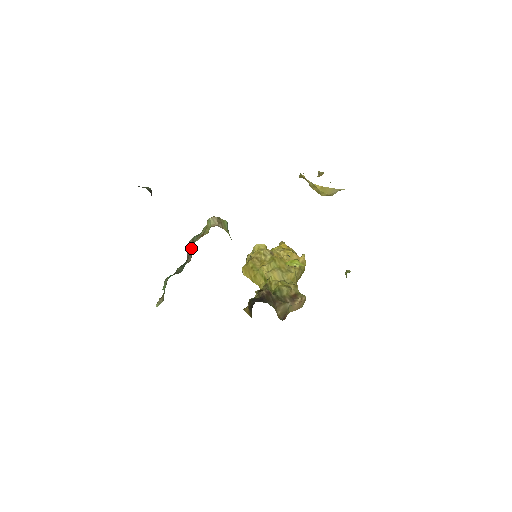
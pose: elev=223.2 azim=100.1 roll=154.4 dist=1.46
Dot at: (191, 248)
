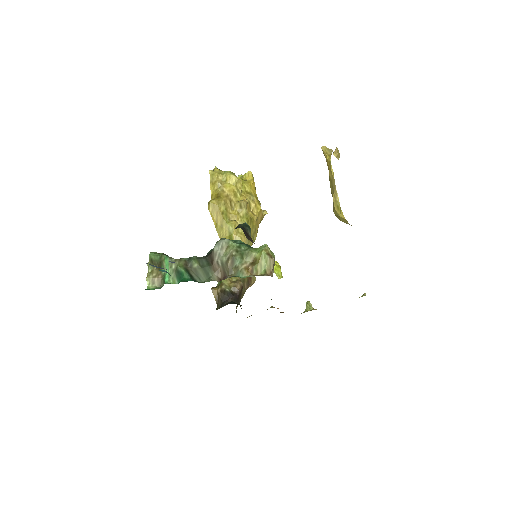
Dot at: (227, 266)
